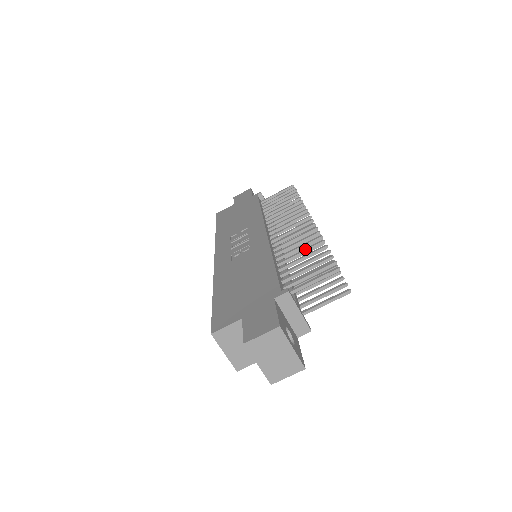
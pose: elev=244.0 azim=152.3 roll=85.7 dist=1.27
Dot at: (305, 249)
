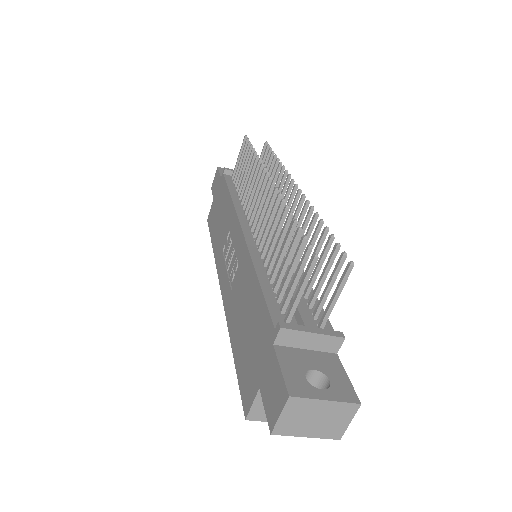
Dot at: (279, 237)
